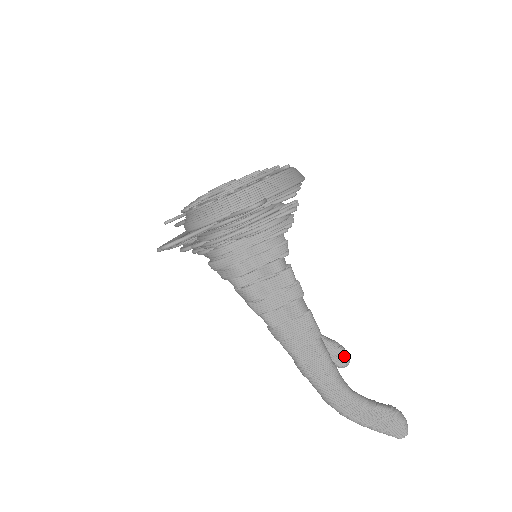
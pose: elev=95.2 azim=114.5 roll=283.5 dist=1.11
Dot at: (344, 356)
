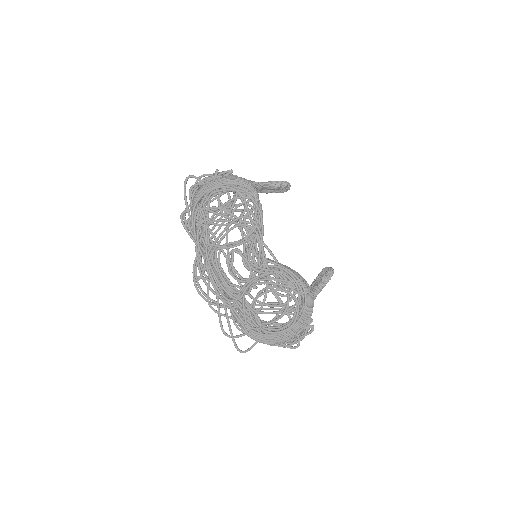
Dot at: (288, 189)
